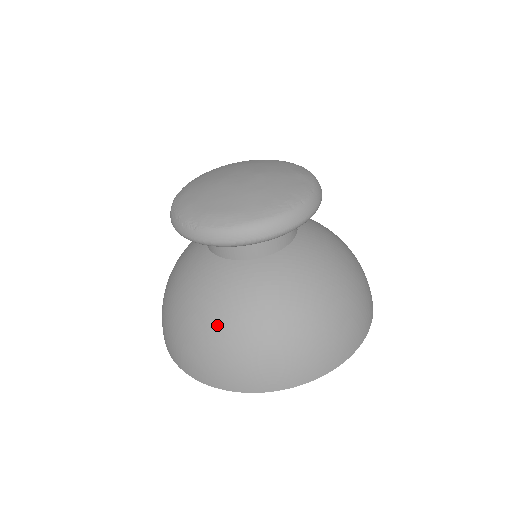
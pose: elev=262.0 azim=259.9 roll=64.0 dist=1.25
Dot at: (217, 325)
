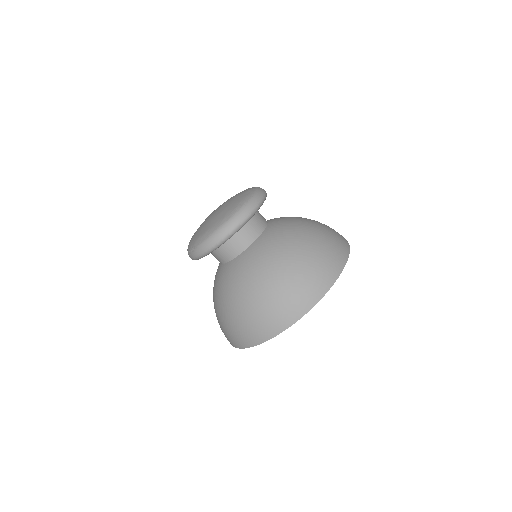
Dot at: (233, 303)
